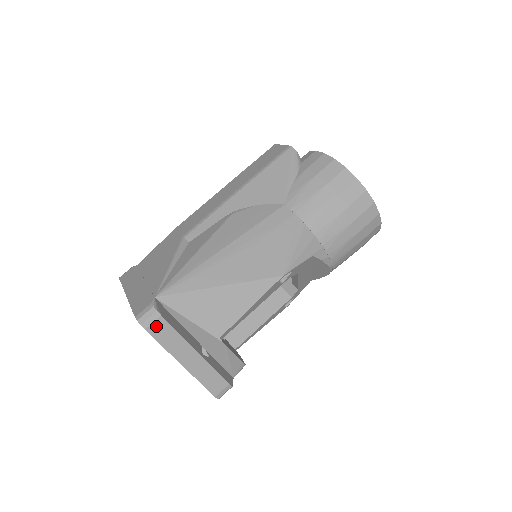
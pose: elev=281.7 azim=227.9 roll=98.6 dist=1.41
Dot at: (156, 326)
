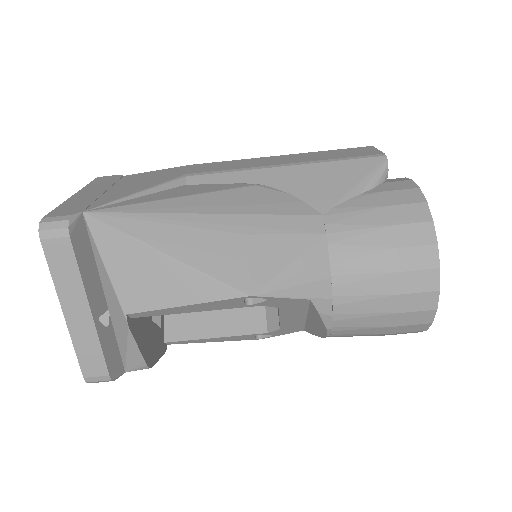
Dot at: (56, 245)
